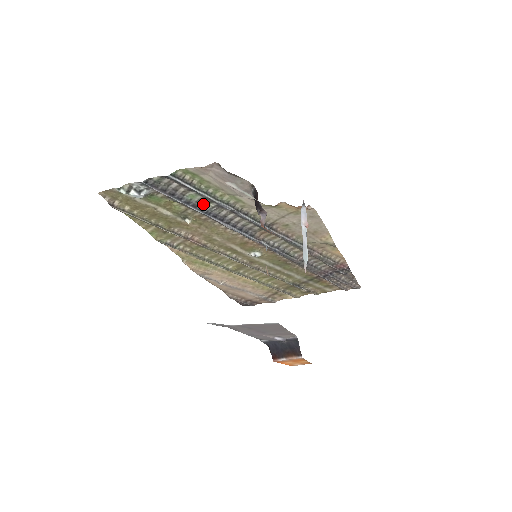
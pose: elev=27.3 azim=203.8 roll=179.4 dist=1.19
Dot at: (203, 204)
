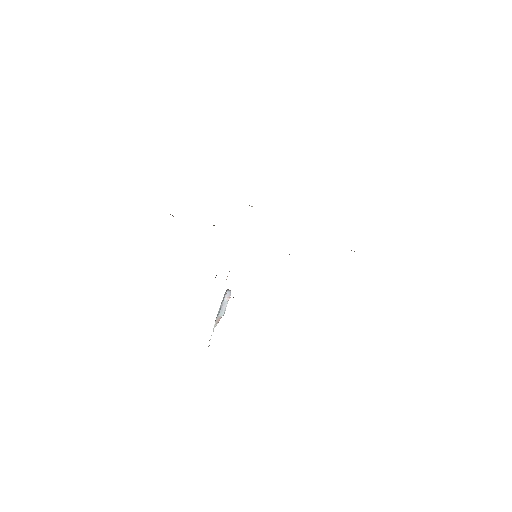
Dot at: occluded
